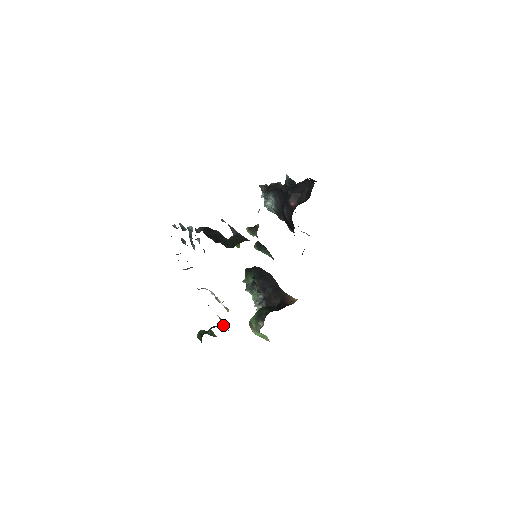
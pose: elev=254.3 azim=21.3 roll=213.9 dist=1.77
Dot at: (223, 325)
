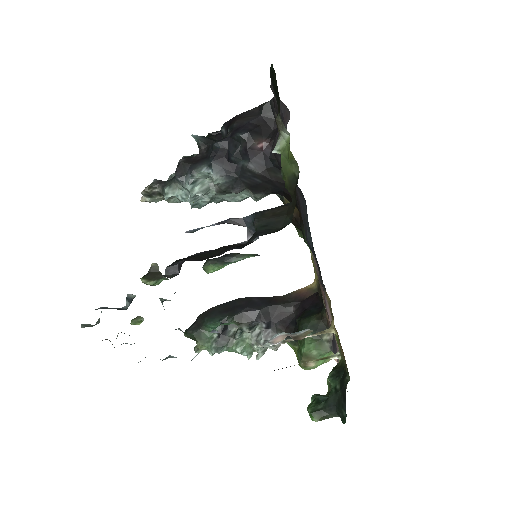
Dot at: (340, 358)
